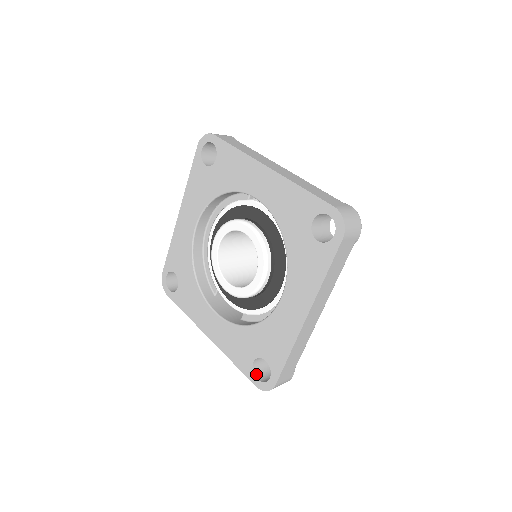
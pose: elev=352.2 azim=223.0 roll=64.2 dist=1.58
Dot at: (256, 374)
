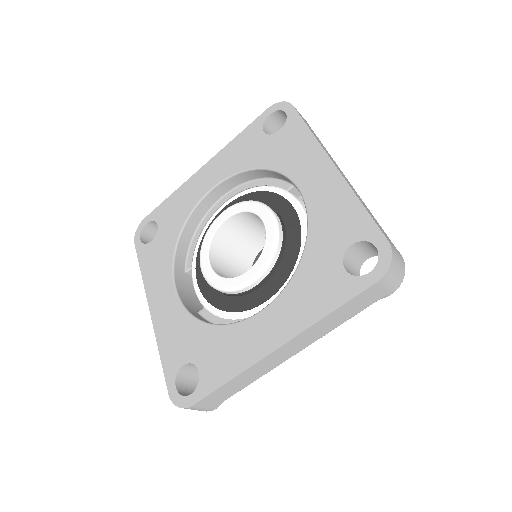
Dot at: (177, 381)
